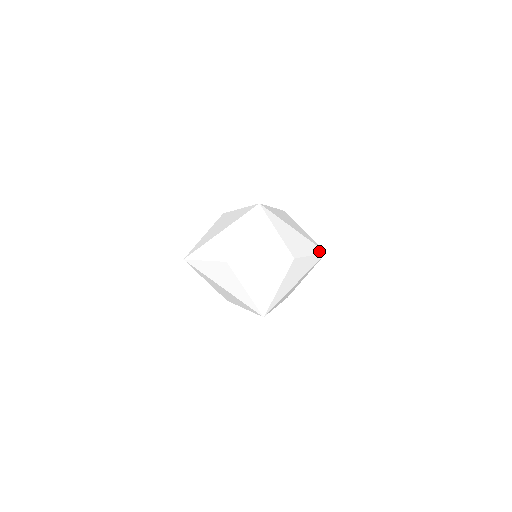
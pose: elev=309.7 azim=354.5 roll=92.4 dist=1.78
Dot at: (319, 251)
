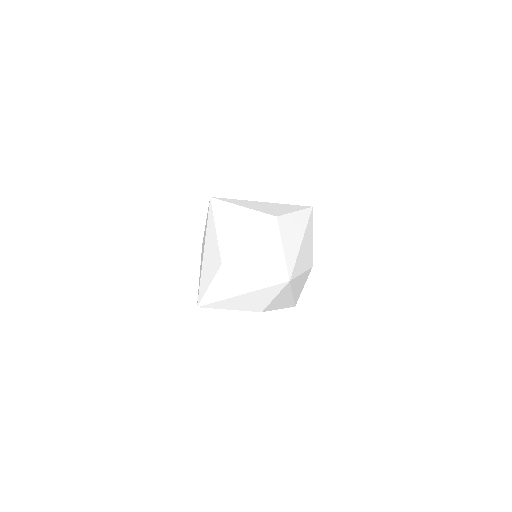
Dot at: (291, 306)
